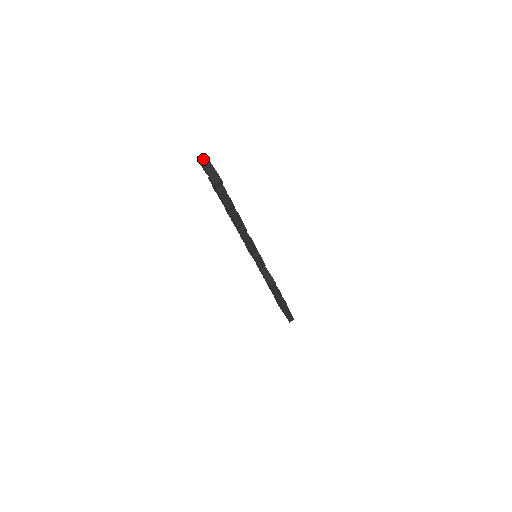
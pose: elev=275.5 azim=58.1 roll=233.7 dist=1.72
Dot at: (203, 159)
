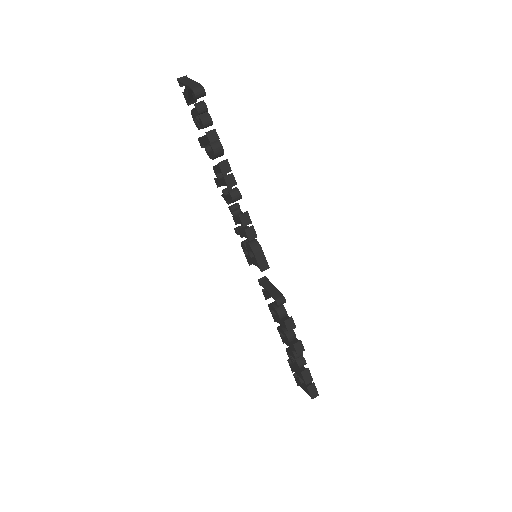
Dot at: (184, 80)
